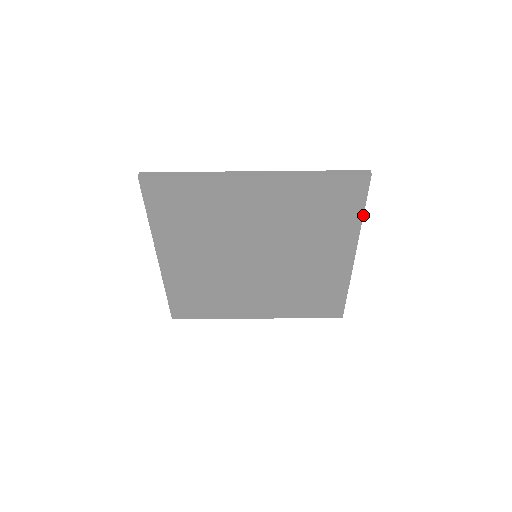
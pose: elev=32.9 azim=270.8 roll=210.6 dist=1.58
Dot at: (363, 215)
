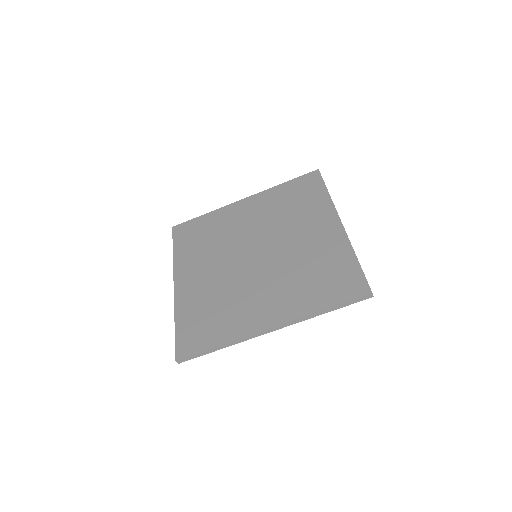
Dot at: occluded
